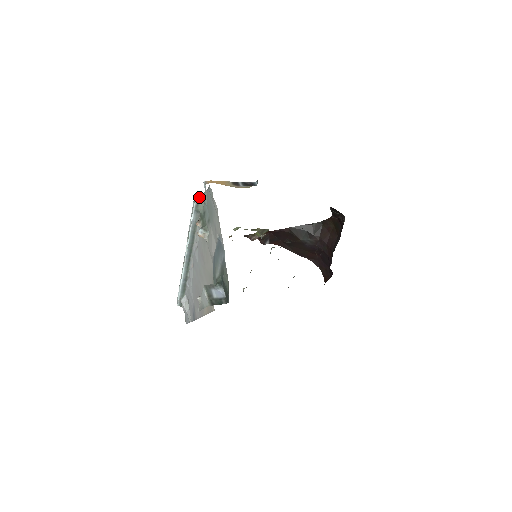
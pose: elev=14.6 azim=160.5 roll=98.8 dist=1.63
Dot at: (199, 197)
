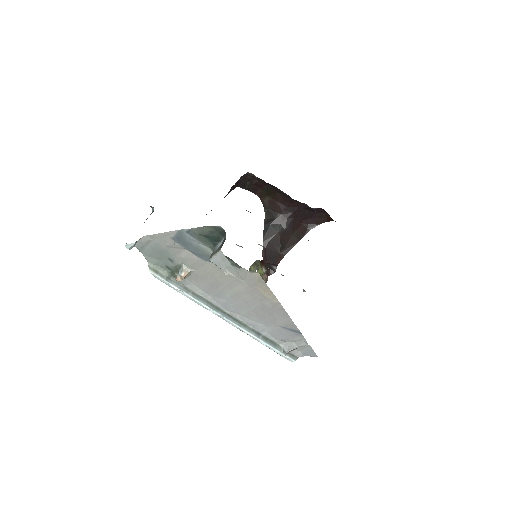
Dot at: (152, 269)
